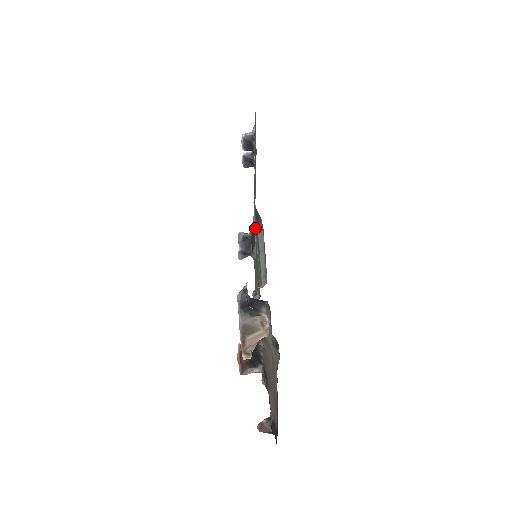
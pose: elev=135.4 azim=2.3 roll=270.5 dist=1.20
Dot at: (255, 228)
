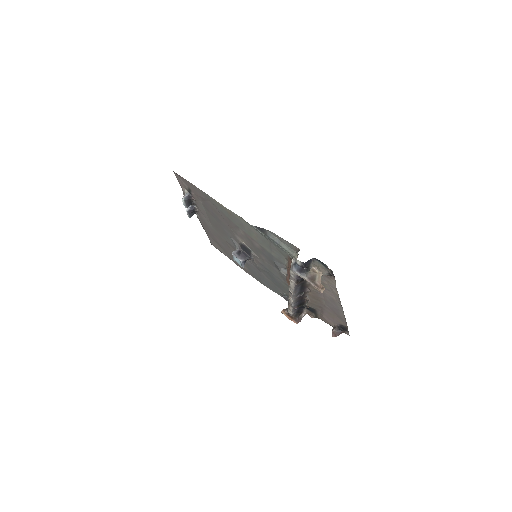
Dot at: (265, 236)
